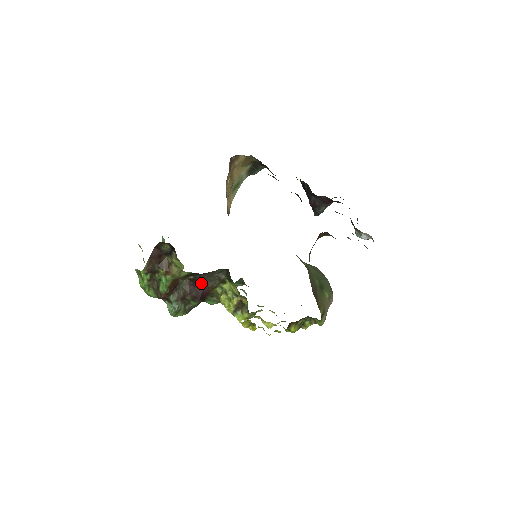
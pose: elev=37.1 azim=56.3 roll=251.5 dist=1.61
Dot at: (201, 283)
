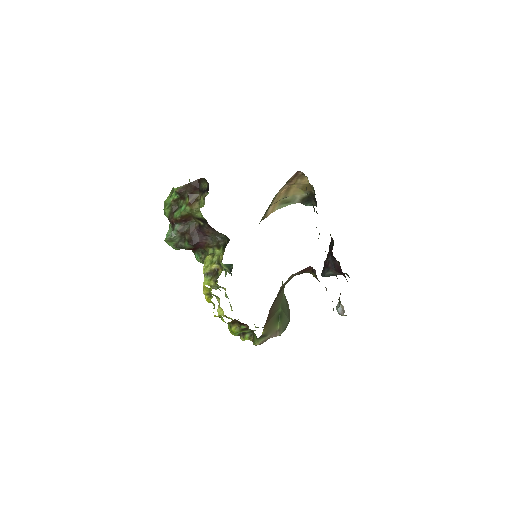
Dot at: (204, 234)
